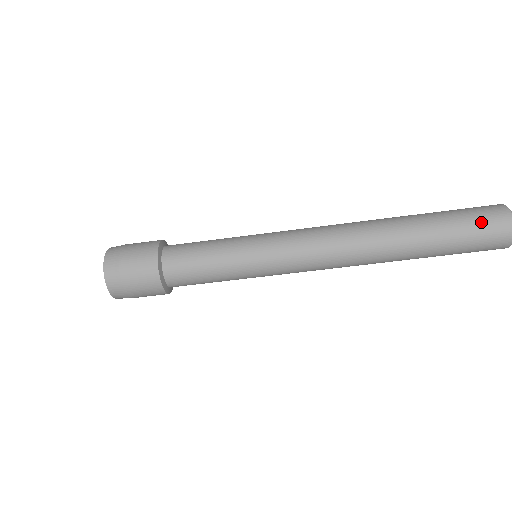
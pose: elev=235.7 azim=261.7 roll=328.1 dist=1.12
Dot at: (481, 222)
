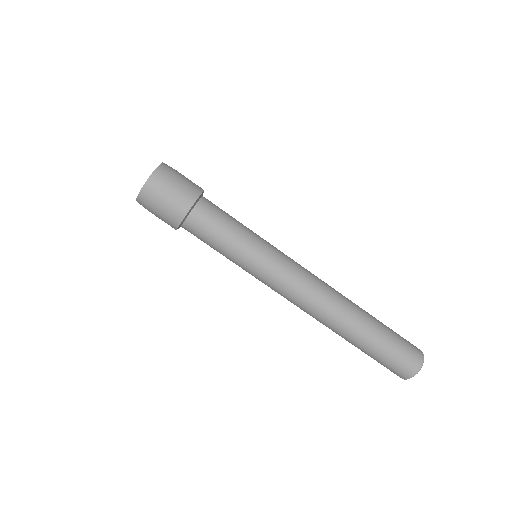
Dot at: (405, 339)
